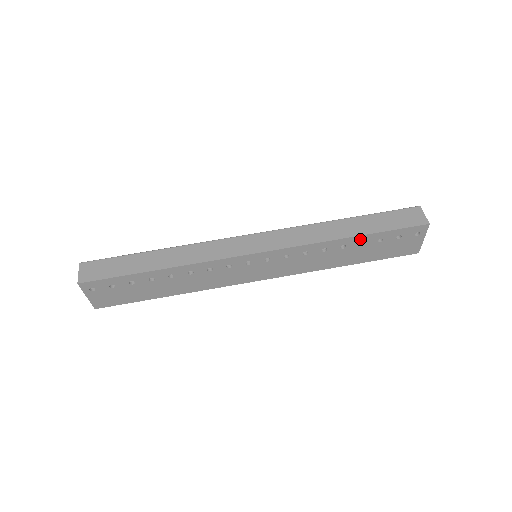
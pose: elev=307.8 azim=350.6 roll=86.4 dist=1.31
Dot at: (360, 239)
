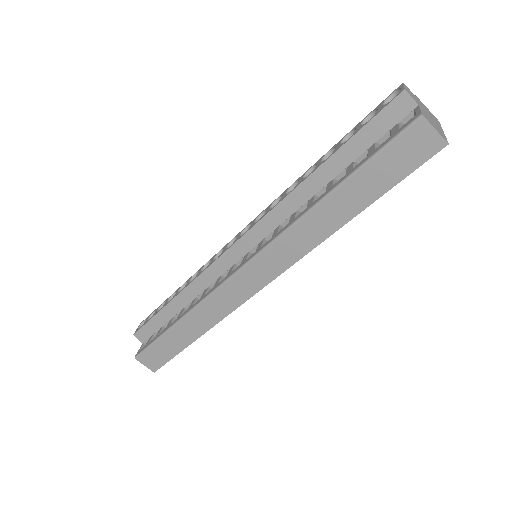
Dot at: (361, 208)
